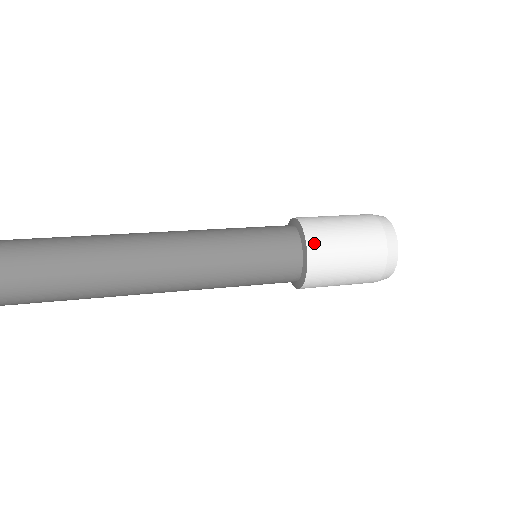
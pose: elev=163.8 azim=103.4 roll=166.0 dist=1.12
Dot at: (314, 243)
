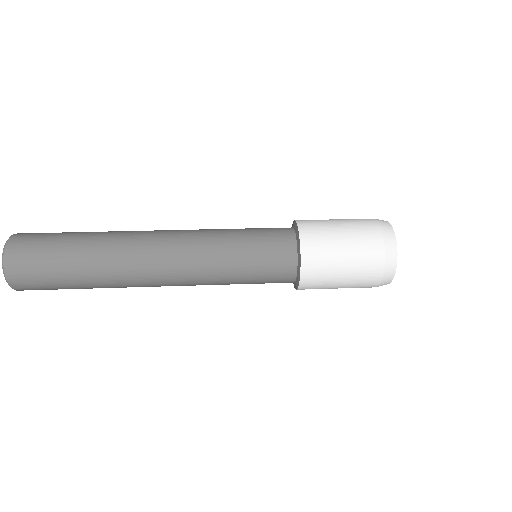
Dot at: (307, 234)
